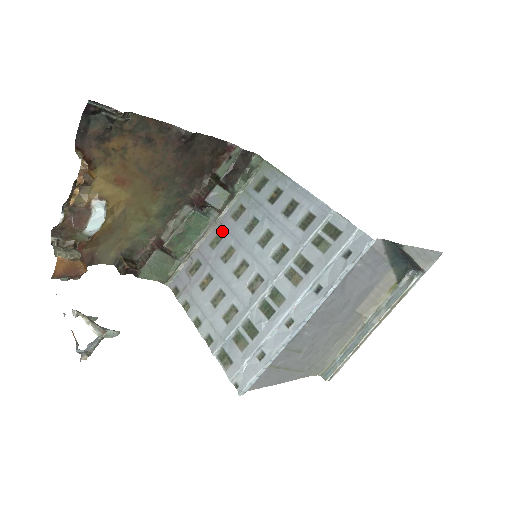
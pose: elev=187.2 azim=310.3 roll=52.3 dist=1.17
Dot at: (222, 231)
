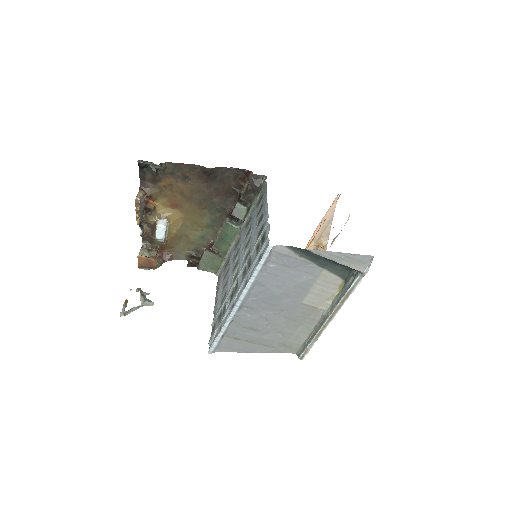
Dot at: (240, 237)
